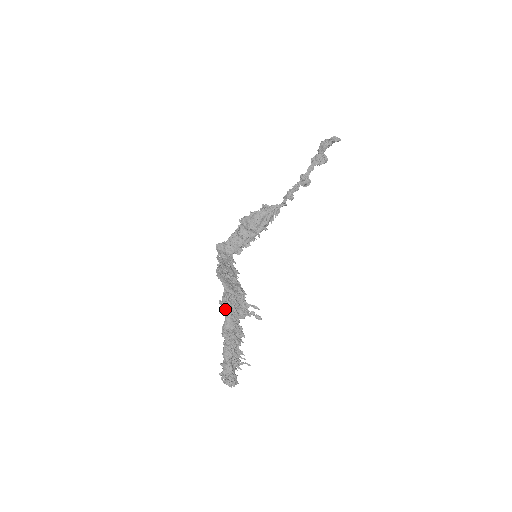
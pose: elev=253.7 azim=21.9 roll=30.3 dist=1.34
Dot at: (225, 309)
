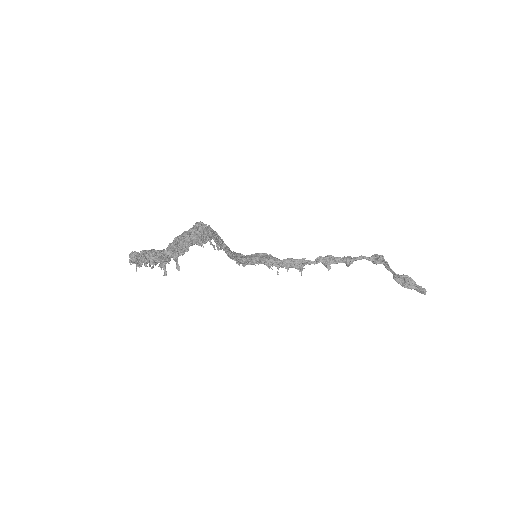
Dot at: occluded
